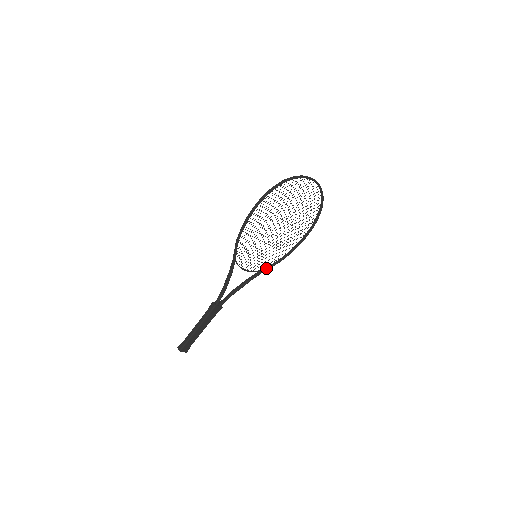
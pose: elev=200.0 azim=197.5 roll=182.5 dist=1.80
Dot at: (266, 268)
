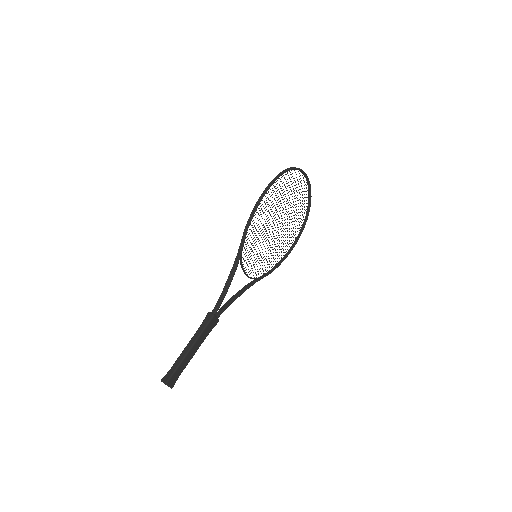
Dot at: (260, 277)
